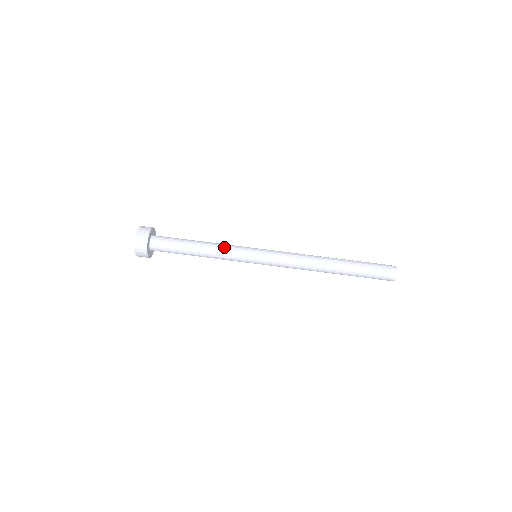
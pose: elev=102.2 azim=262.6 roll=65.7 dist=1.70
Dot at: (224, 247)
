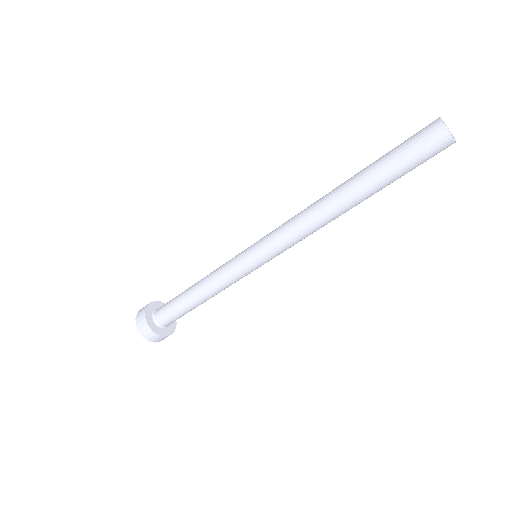
Dot at: (226, 287)
